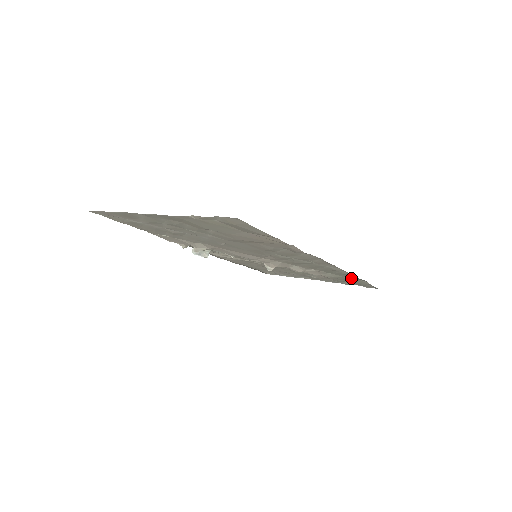
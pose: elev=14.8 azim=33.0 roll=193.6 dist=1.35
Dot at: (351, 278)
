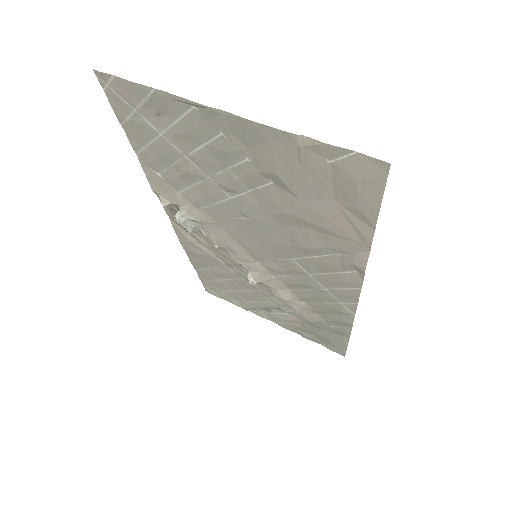
Dot at: (335, 330)
